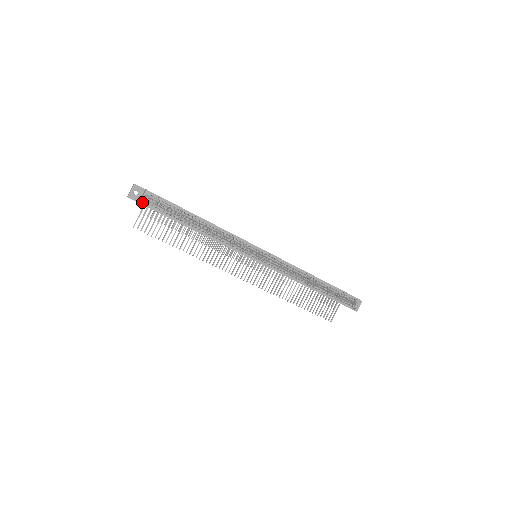
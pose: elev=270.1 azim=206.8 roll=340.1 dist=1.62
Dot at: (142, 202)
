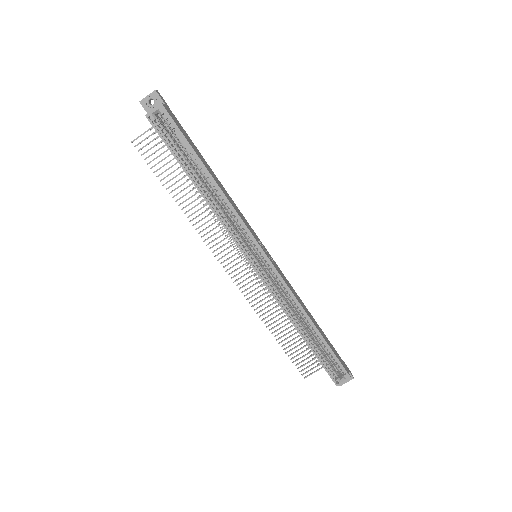
Dot at: (151, 116)
